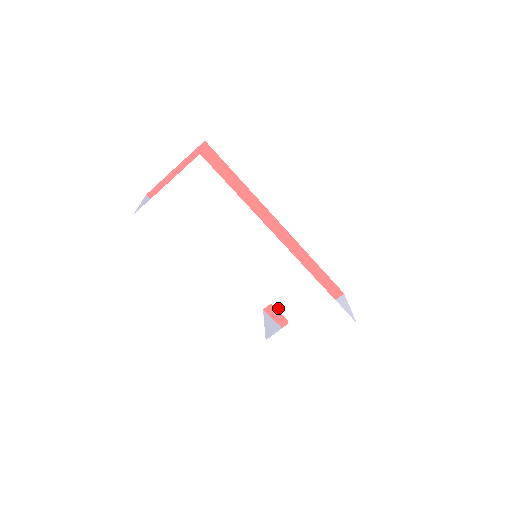
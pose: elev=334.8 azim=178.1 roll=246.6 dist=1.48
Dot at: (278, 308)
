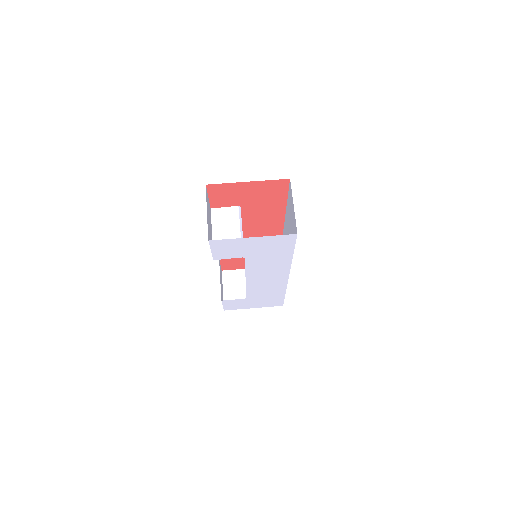
Dot at: (248, 293)
